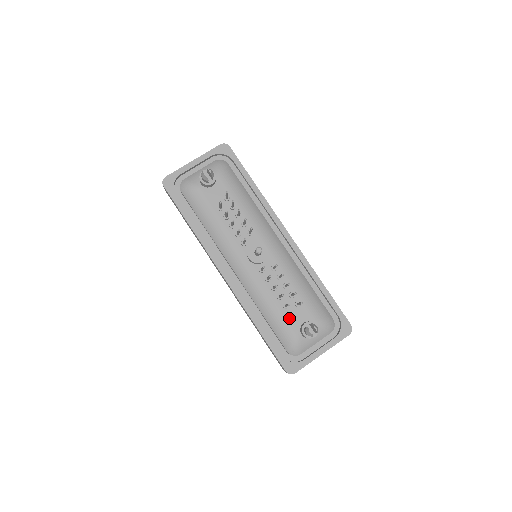
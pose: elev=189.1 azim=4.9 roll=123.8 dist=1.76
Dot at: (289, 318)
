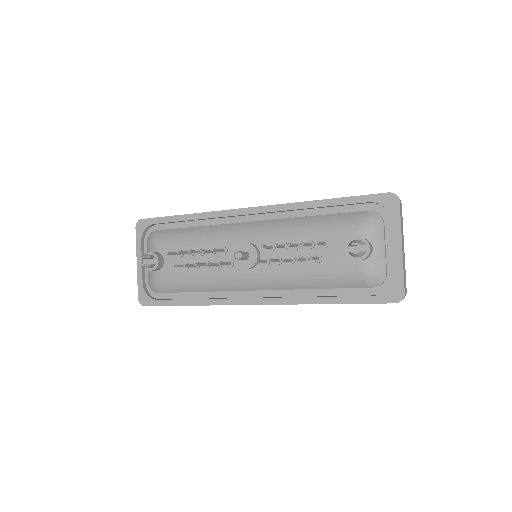
Dot at: (334, 263)
